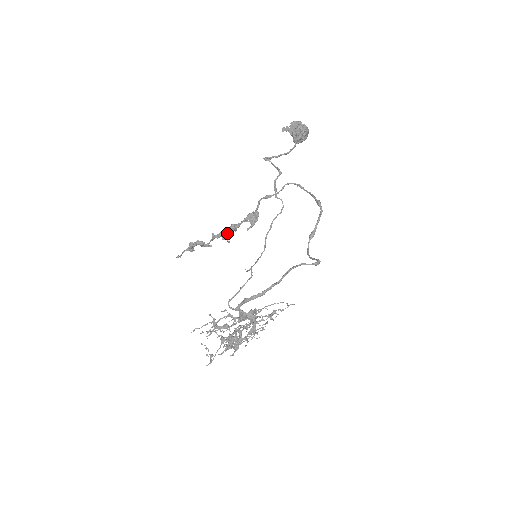
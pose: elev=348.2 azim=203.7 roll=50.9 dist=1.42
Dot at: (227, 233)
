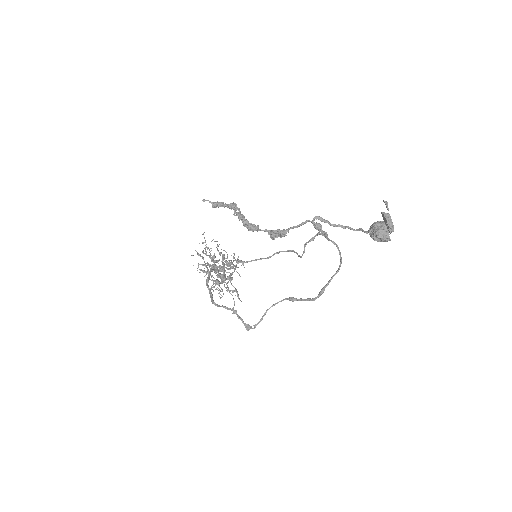
Dot at: (245, 225)
